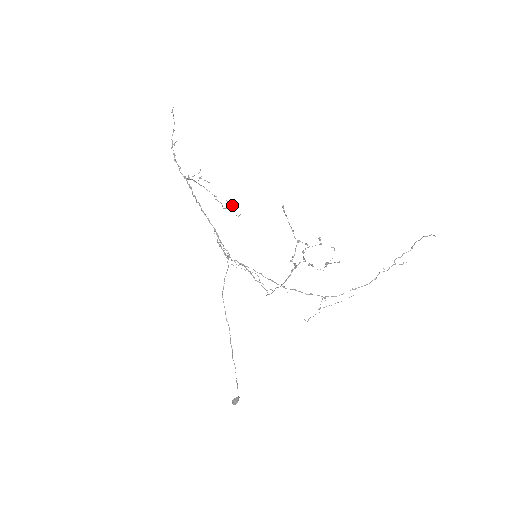
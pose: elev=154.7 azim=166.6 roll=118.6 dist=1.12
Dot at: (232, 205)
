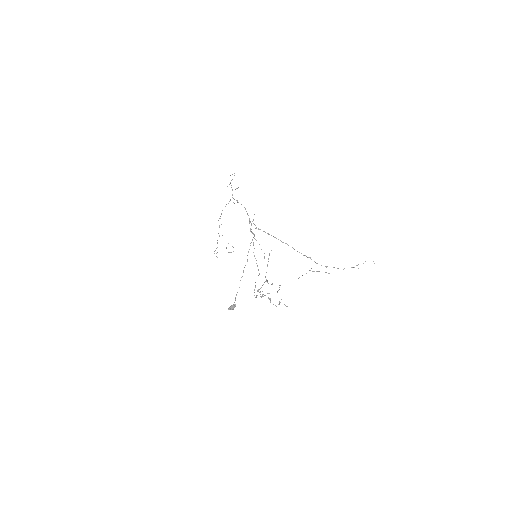
Dot at: (226, 248)
